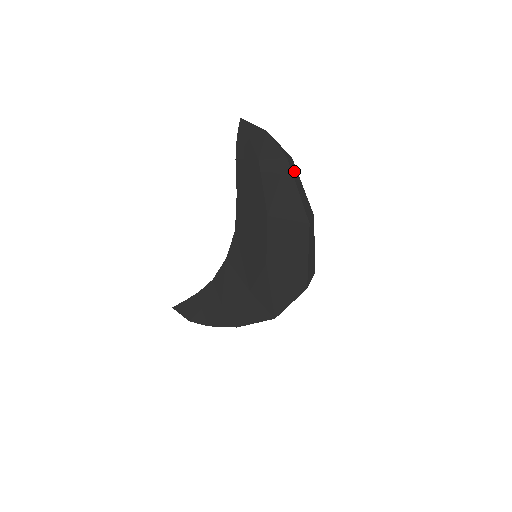
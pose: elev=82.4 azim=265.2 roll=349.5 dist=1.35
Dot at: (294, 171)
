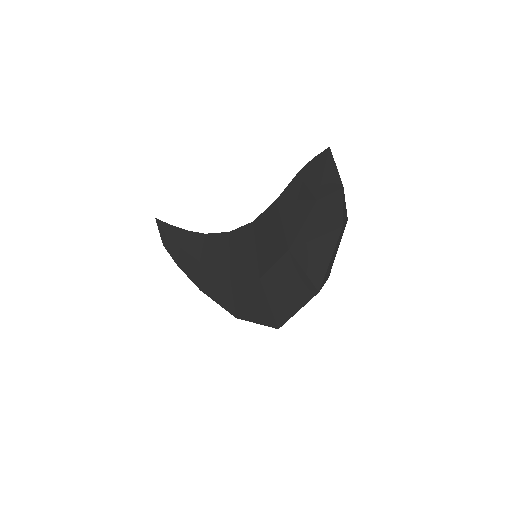
Dot at: (340, 237)
